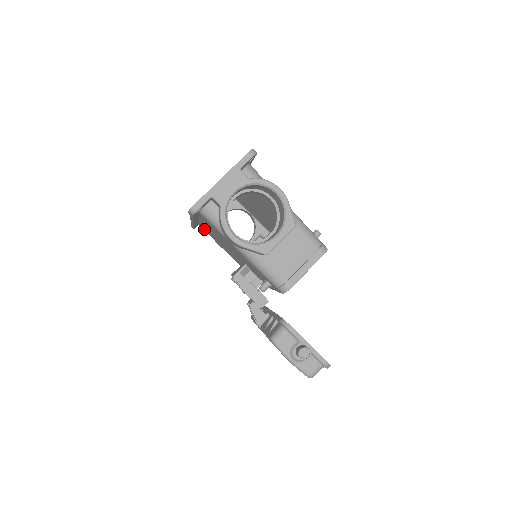
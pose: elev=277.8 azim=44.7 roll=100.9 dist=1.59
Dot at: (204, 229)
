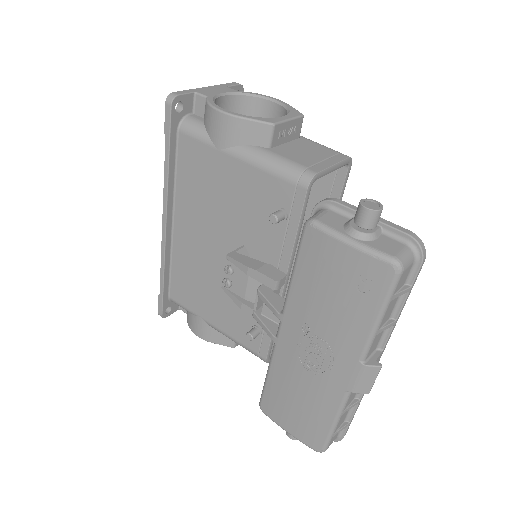
Dot at: (178, 287)
